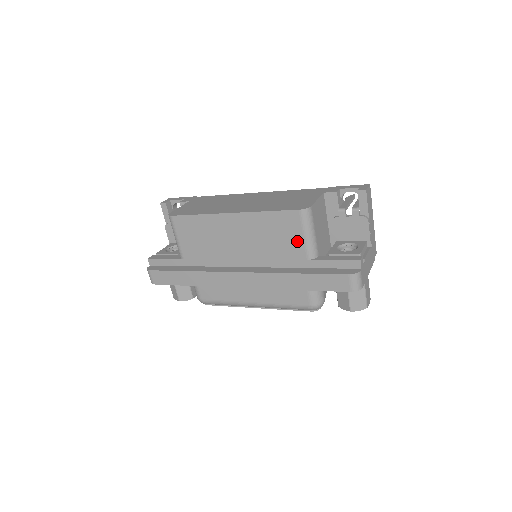
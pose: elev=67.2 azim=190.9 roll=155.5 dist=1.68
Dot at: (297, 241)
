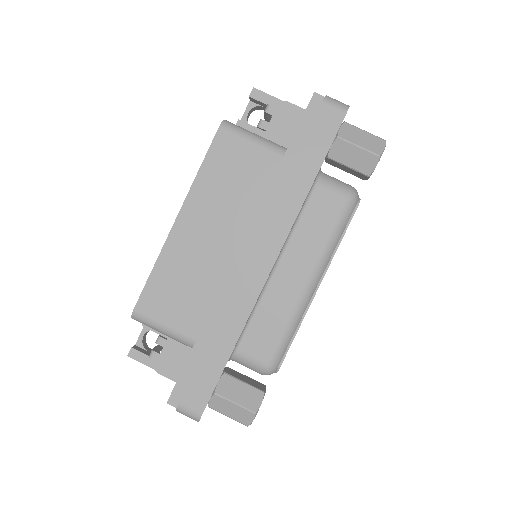
Dot at: (253, 155)
